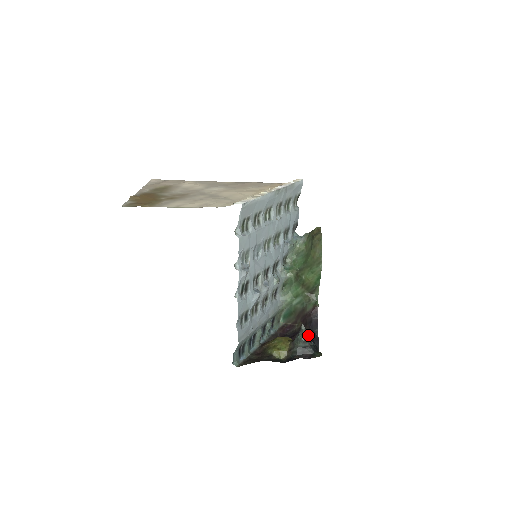
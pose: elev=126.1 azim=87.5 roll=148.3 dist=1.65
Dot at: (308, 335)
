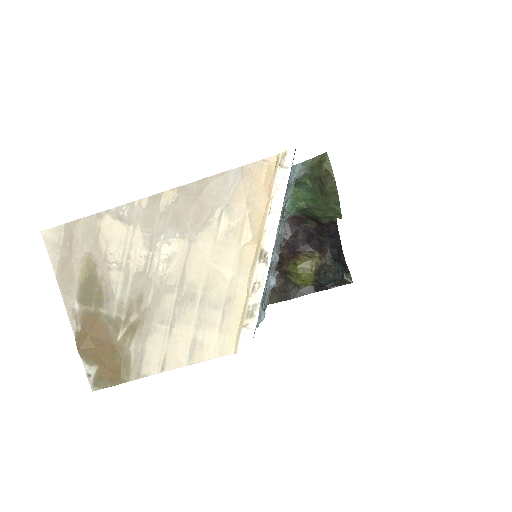
Dot at: (329, 247)
